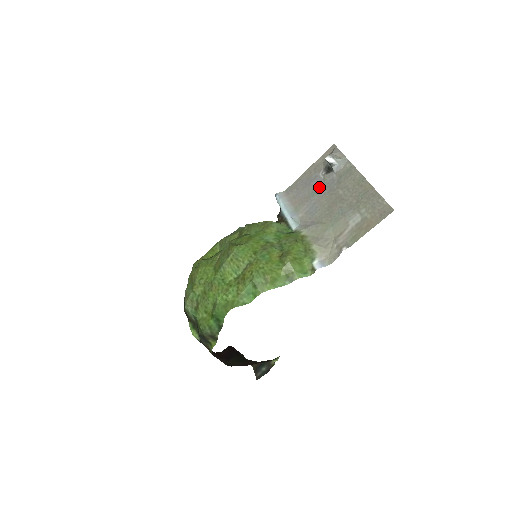
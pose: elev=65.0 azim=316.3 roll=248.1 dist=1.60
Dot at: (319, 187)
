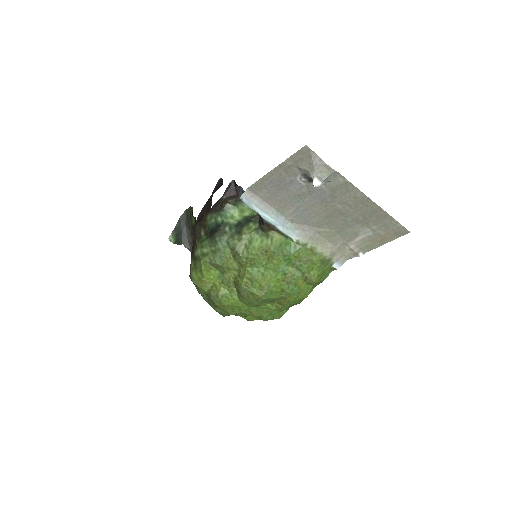
Dot at: (304, 195)
